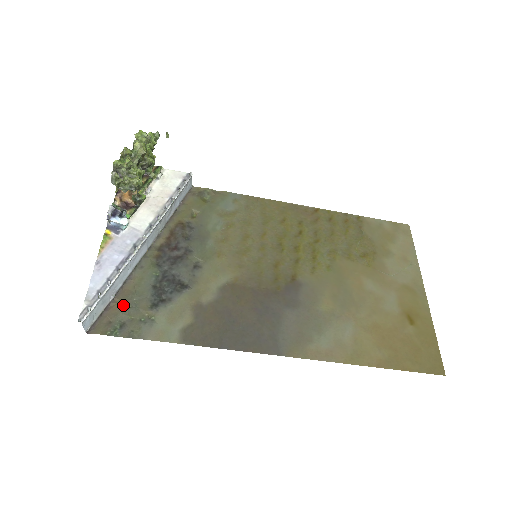
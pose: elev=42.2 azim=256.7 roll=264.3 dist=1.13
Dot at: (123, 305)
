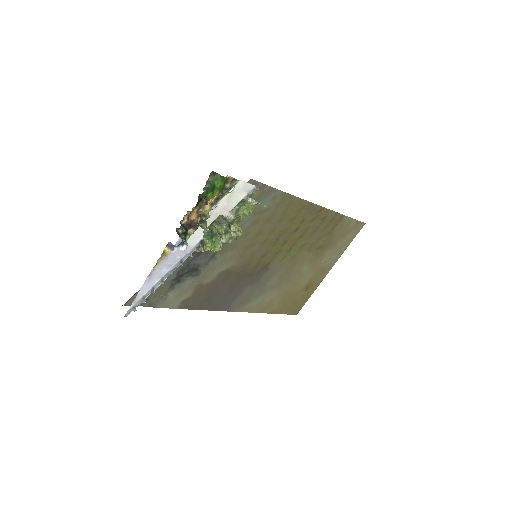
Dot at: occluded
